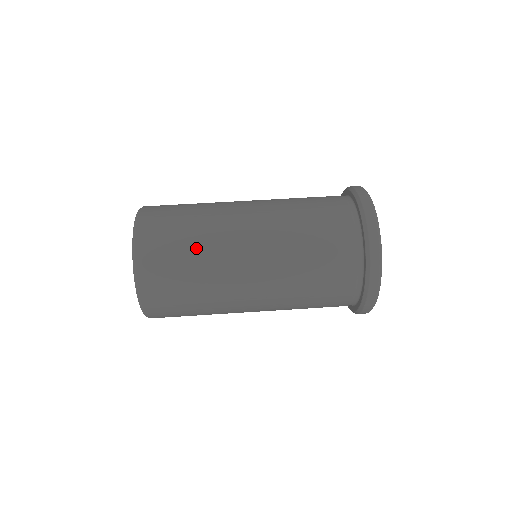
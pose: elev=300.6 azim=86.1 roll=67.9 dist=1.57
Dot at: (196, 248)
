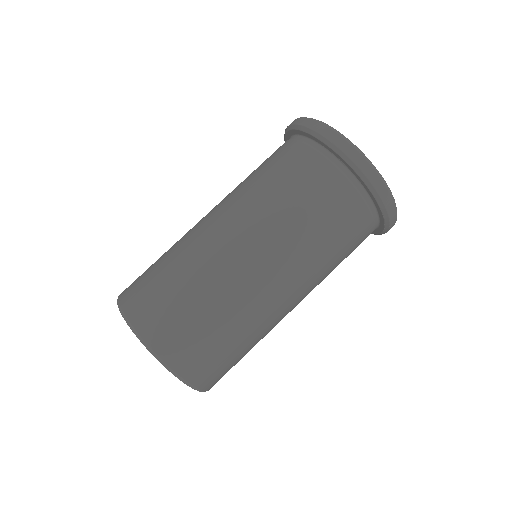
Dot at: (203, 297)
